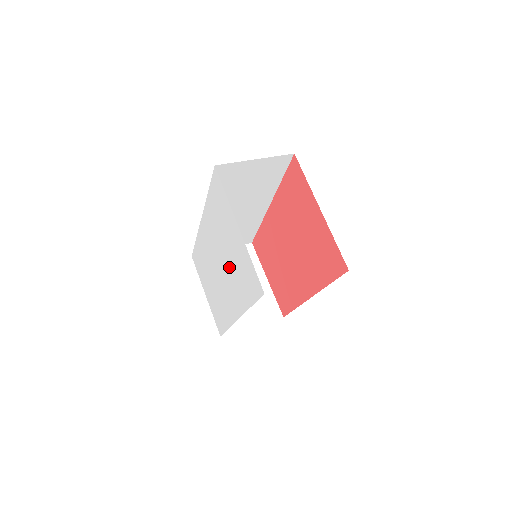
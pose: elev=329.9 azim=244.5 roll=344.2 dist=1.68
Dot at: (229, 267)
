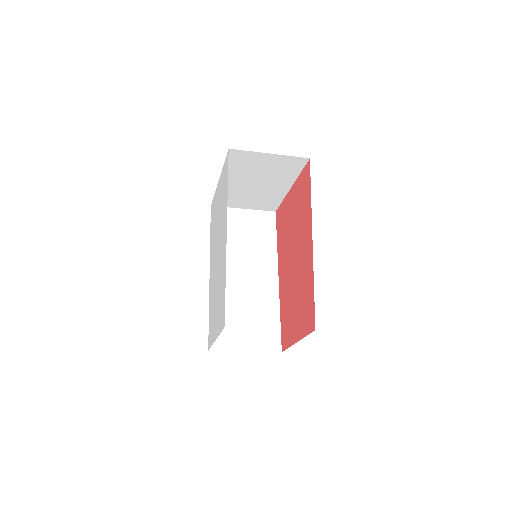
Dot at: (219, 225)
